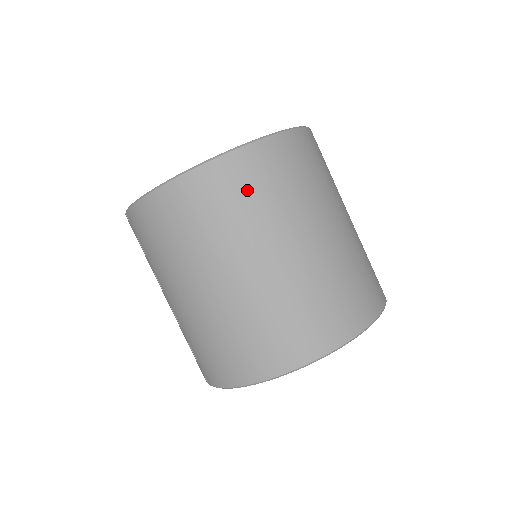
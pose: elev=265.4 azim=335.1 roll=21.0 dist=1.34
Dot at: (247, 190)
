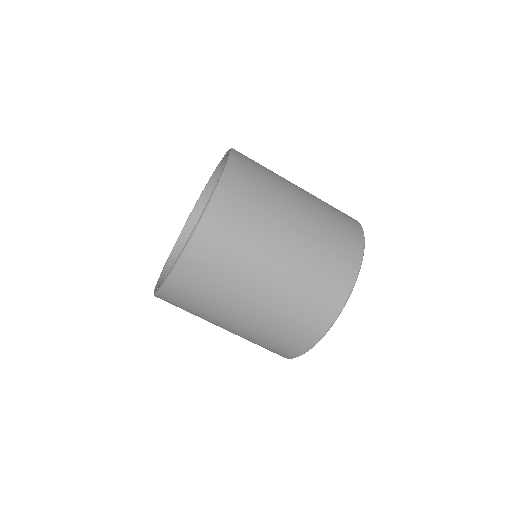
Dot at: (218, 256)
